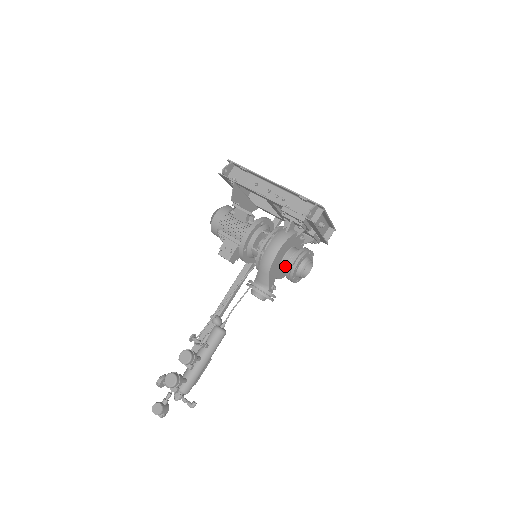
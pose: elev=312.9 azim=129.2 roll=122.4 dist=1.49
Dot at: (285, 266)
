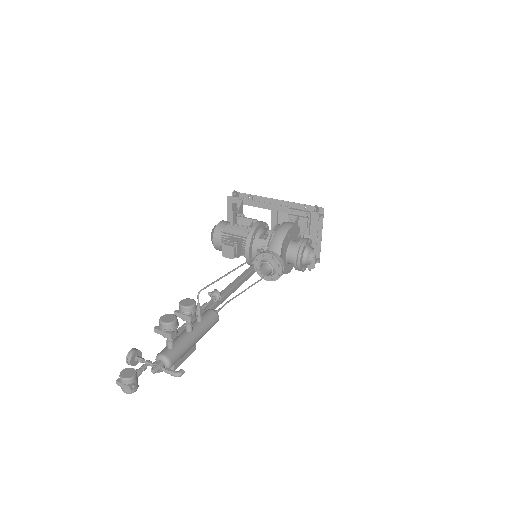
Dot at: (293, 248)
